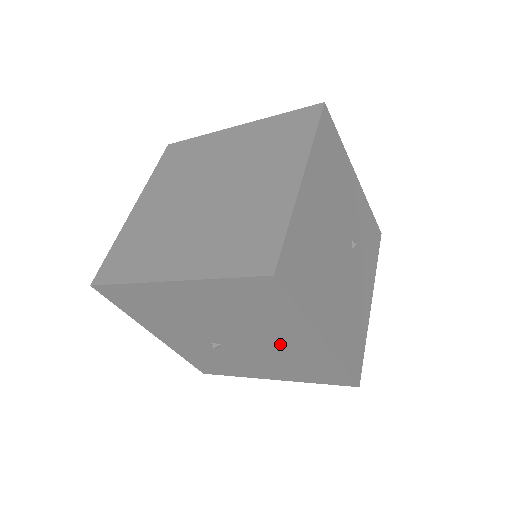
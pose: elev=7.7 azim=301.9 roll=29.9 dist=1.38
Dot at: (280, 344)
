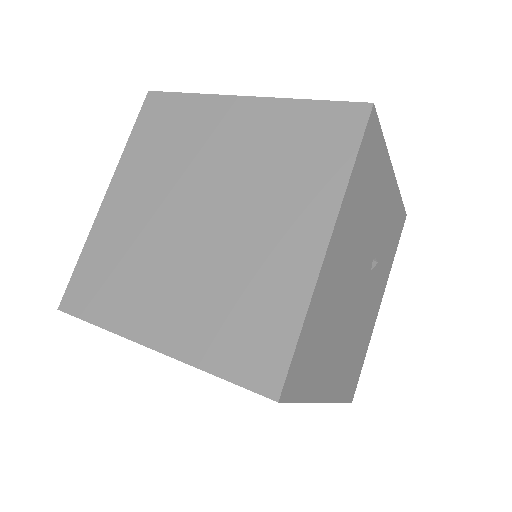
Dot at: occluded
